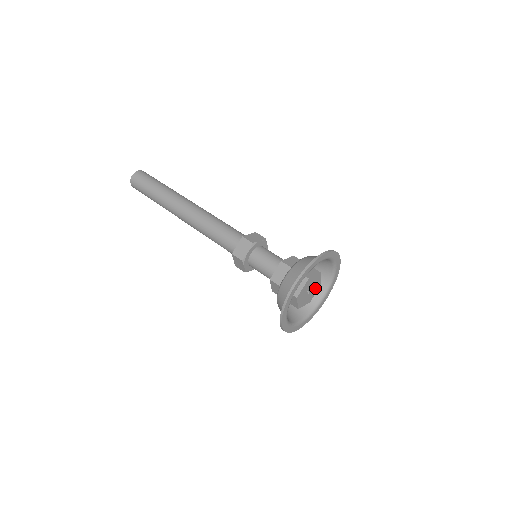
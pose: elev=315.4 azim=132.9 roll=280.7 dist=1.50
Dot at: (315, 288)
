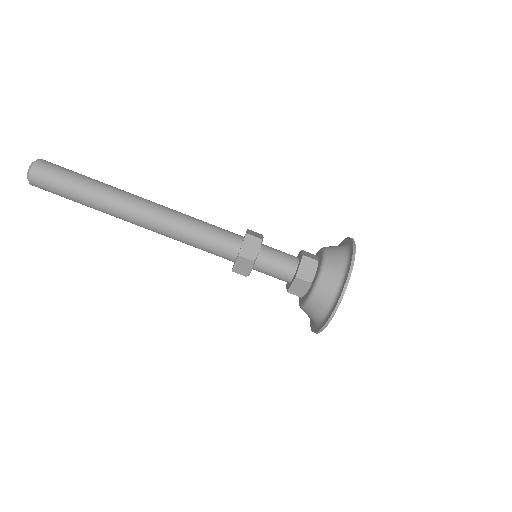
Dot at: occluded
